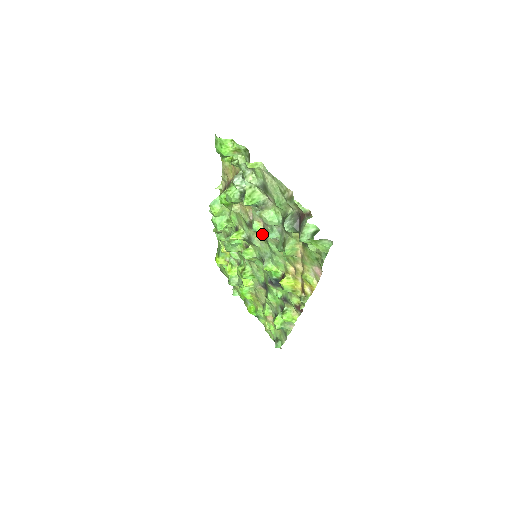
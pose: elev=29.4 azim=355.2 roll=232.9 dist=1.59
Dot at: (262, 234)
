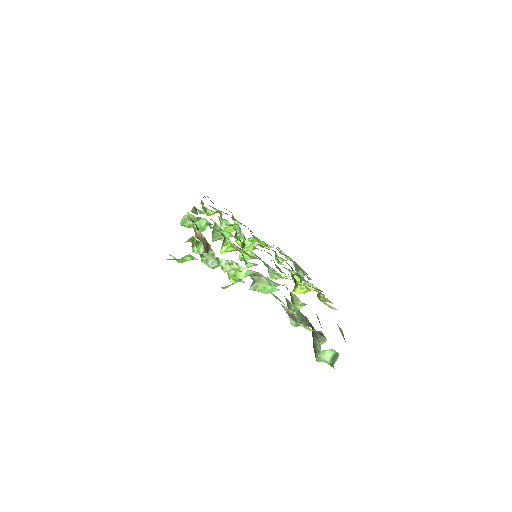
Dot at: (258, 258)
